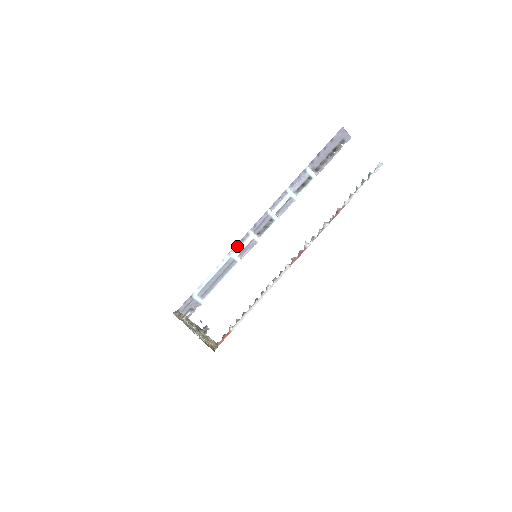
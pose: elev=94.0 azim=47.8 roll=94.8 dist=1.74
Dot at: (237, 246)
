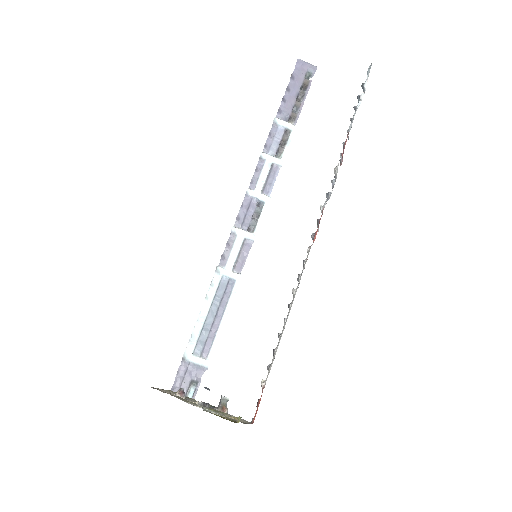
Dot at: (224, 257)
